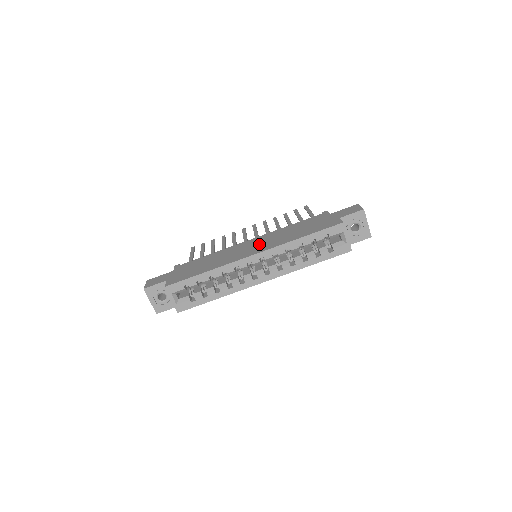
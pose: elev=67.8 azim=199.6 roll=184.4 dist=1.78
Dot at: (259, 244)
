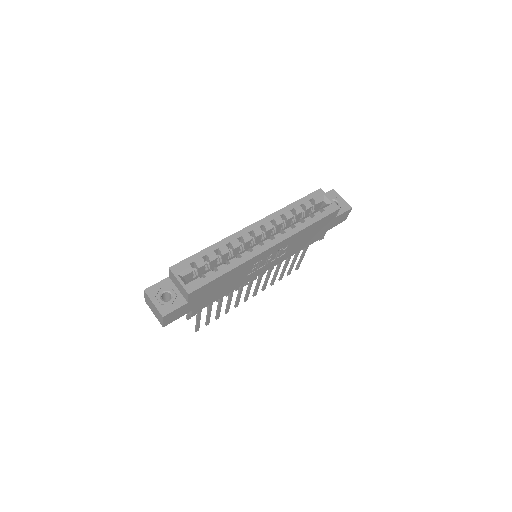
Dot at: occluded
